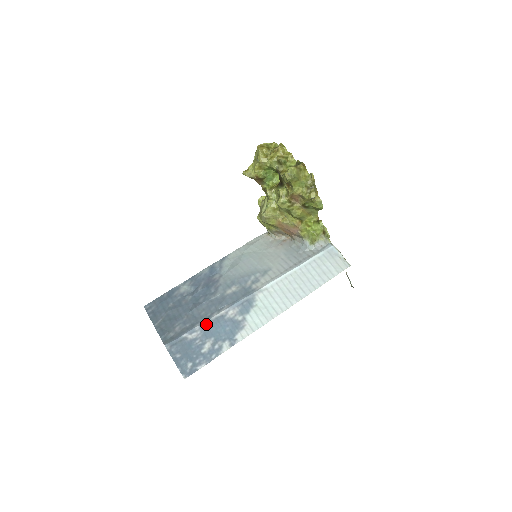
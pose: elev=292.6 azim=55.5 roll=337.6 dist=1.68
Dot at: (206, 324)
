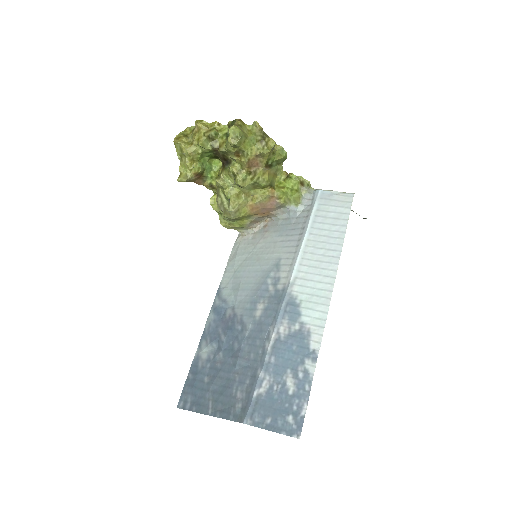
Dot at: (267, 362)
